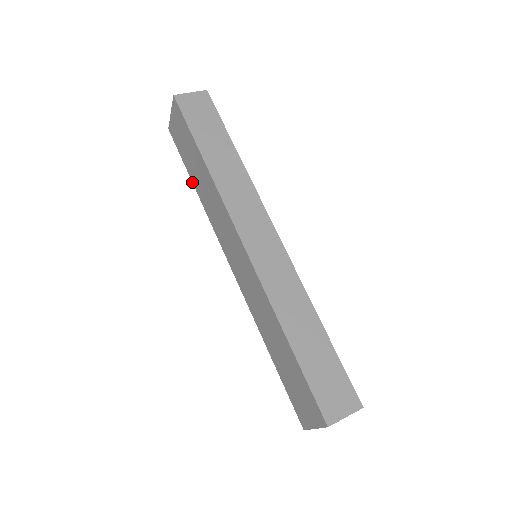
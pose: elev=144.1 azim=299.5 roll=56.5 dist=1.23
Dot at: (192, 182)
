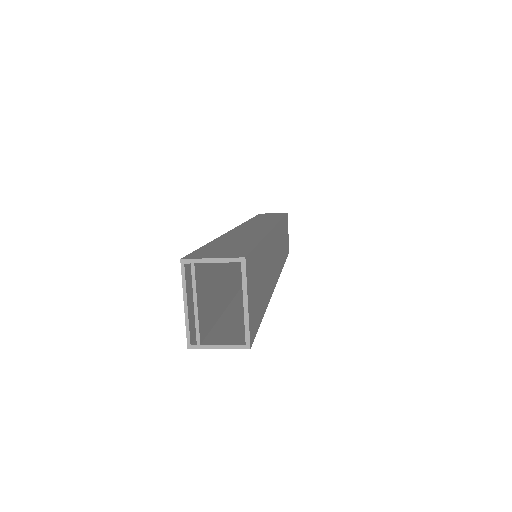
Dot at: occluded
